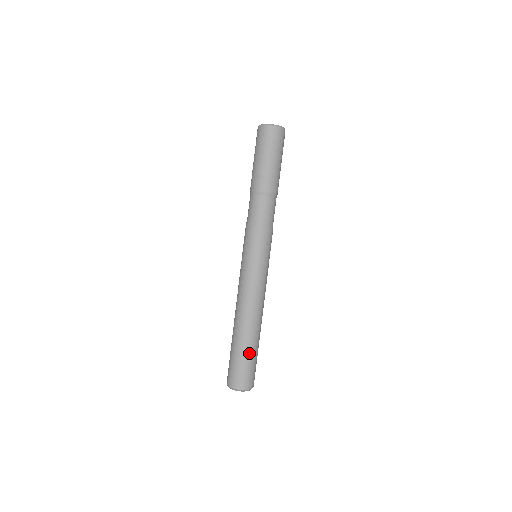
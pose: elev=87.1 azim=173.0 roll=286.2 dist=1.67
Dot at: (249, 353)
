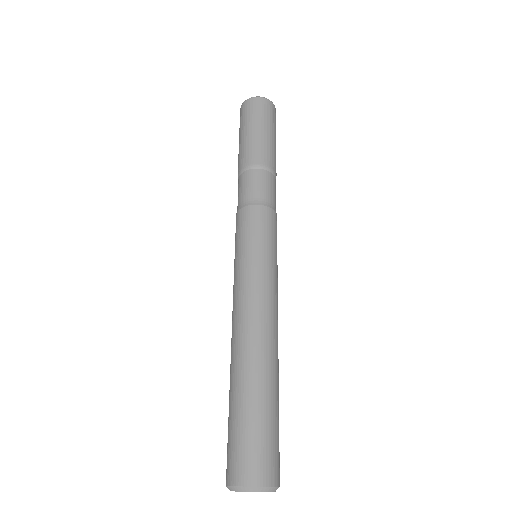
Dot at: (274, 408)
